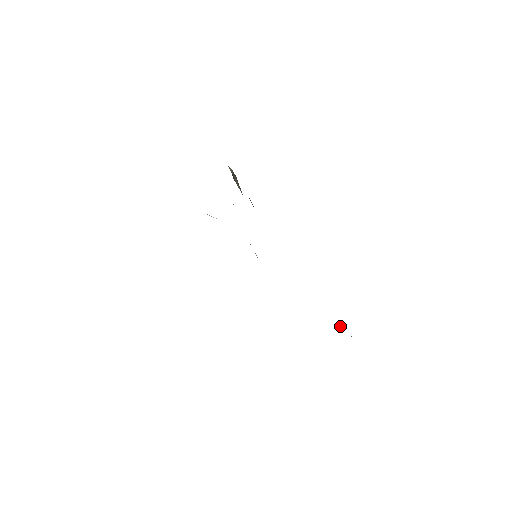
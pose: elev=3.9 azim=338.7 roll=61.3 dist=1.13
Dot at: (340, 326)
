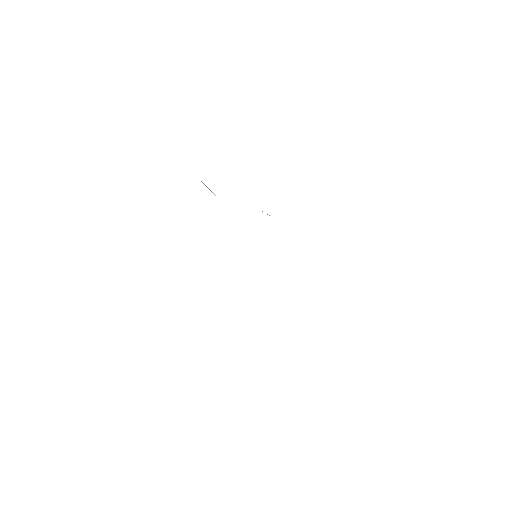
Dot at: occluded
